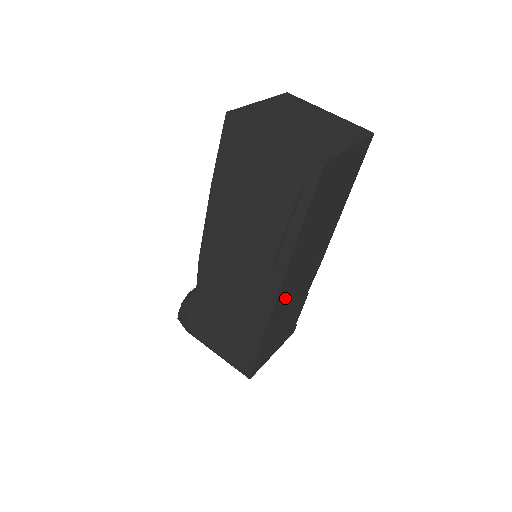
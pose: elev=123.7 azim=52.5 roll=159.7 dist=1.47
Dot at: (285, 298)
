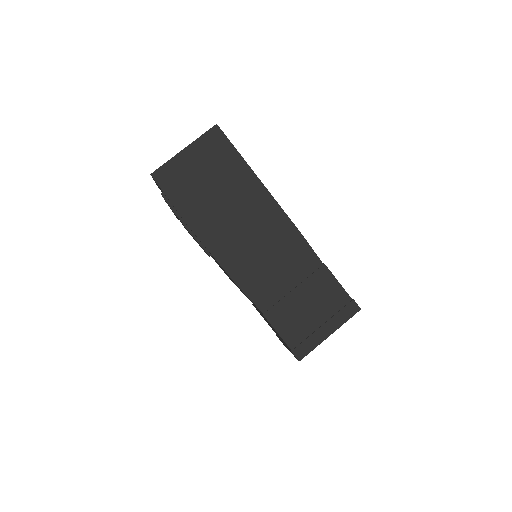
Dot at: (254, 273)
